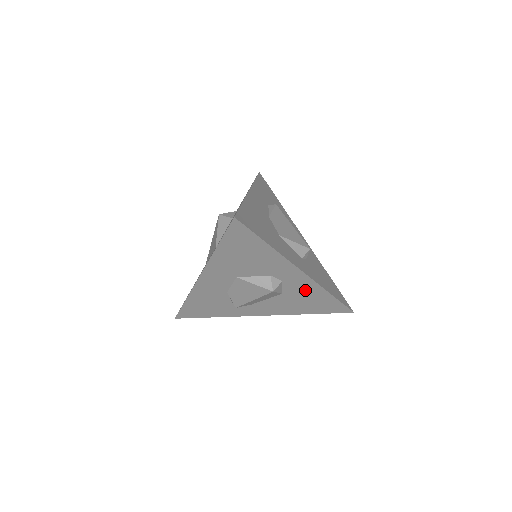
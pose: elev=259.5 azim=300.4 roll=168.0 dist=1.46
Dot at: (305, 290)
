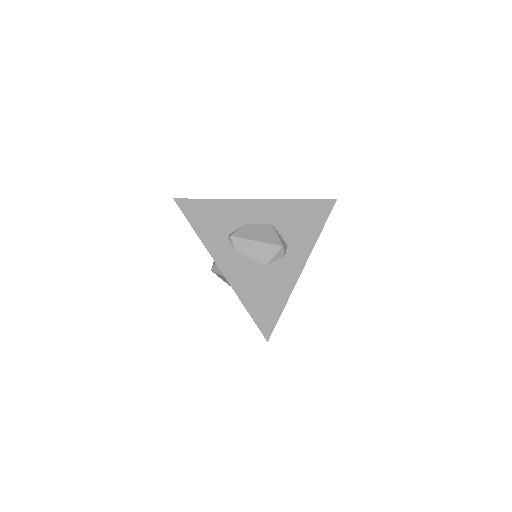
Dot at: (281, 280)
